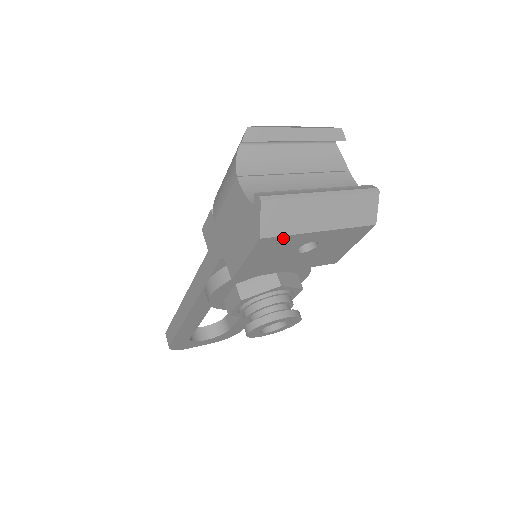
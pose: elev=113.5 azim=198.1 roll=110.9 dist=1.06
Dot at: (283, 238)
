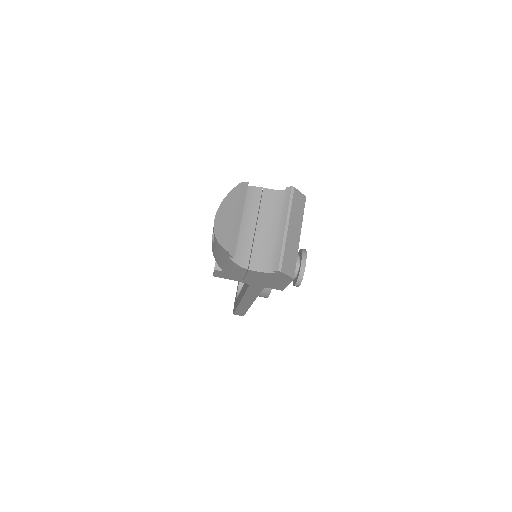
Dot at: (295, 263)
